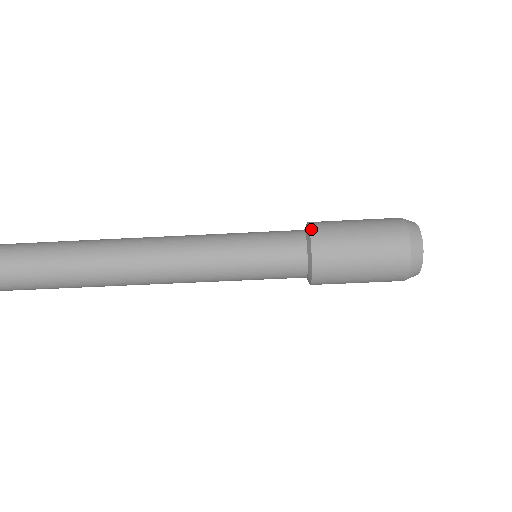
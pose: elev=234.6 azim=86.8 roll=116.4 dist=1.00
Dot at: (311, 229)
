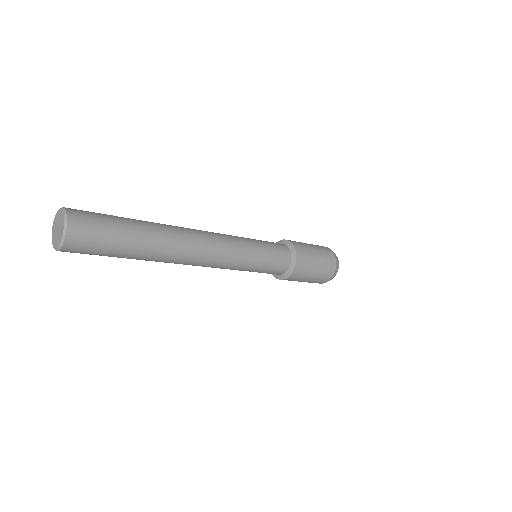
Dot at: (296, 267)
